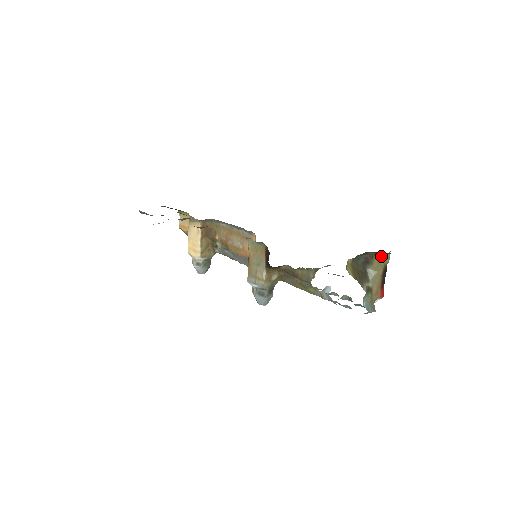
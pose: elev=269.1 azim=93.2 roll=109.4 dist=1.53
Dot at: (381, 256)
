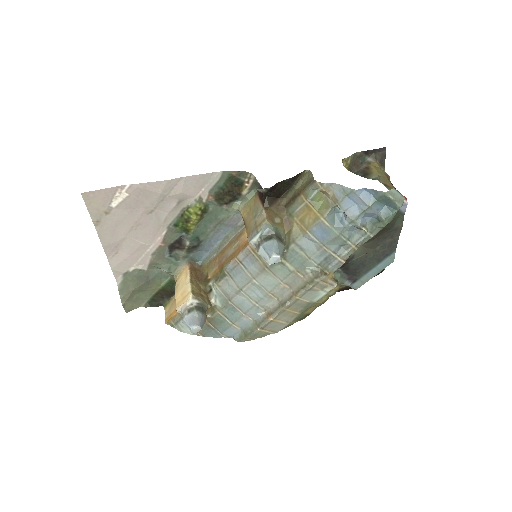
Dot at: (376, 167)
